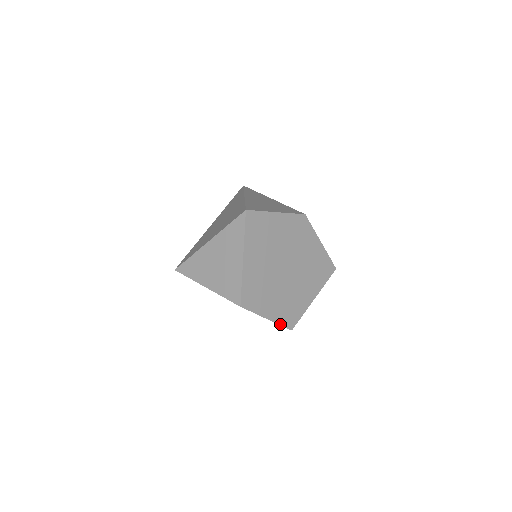
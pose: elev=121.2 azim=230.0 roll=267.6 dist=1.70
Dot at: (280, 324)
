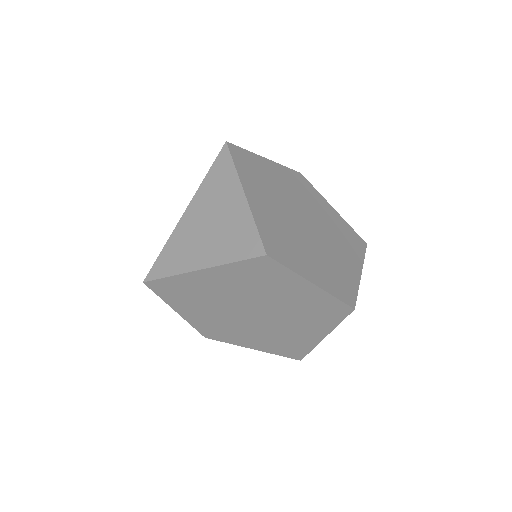
Dot at: (334, 296)
